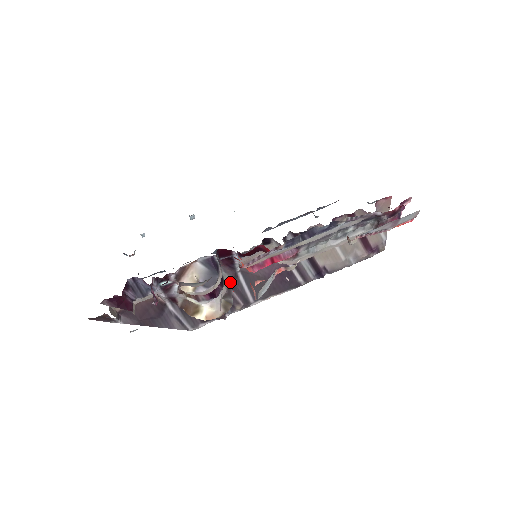
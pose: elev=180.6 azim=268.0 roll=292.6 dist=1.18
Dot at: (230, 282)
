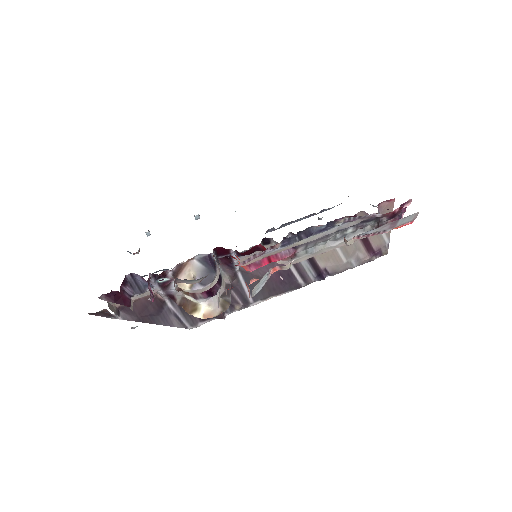
Dot at: (229, 281)
